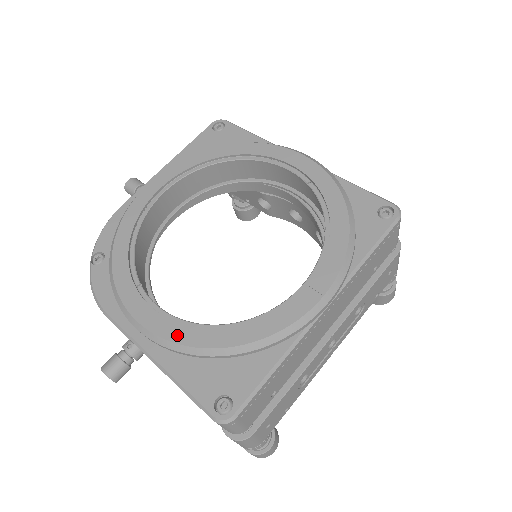
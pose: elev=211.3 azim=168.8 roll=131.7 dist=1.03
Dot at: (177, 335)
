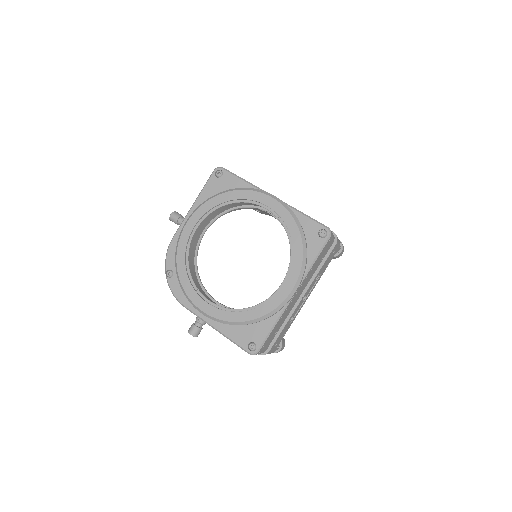
Dot at: (223, 316)
